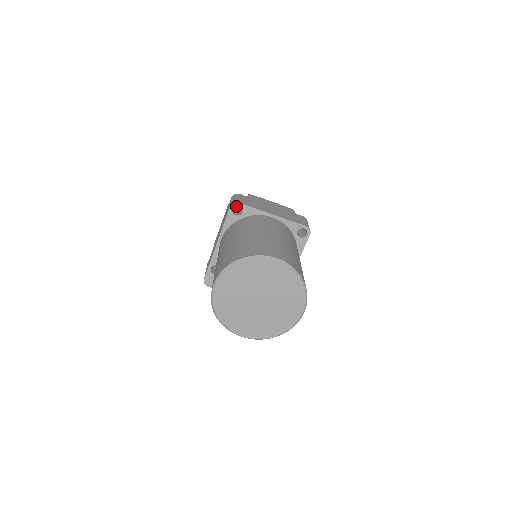
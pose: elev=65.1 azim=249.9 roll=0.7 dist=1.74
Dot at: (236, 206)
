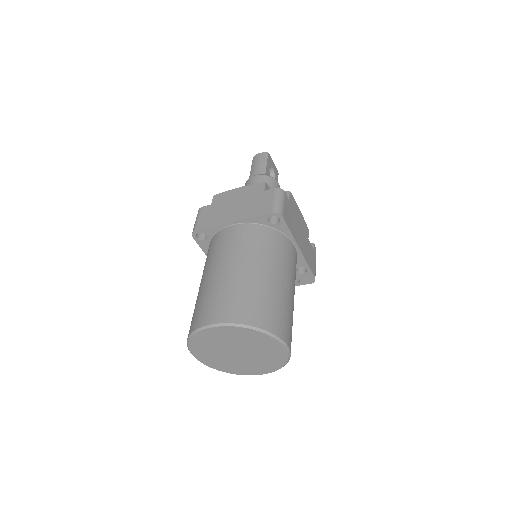
Dot at: occluded
